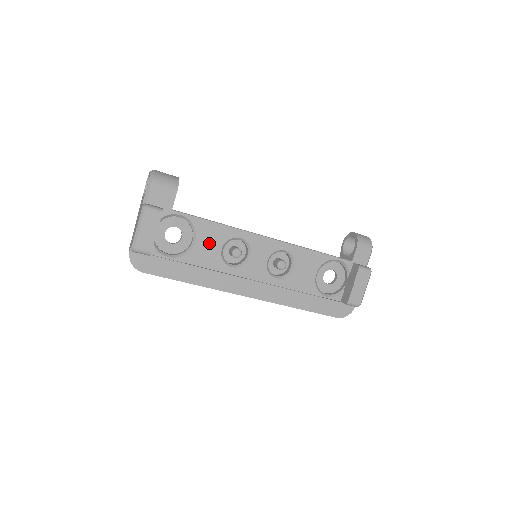
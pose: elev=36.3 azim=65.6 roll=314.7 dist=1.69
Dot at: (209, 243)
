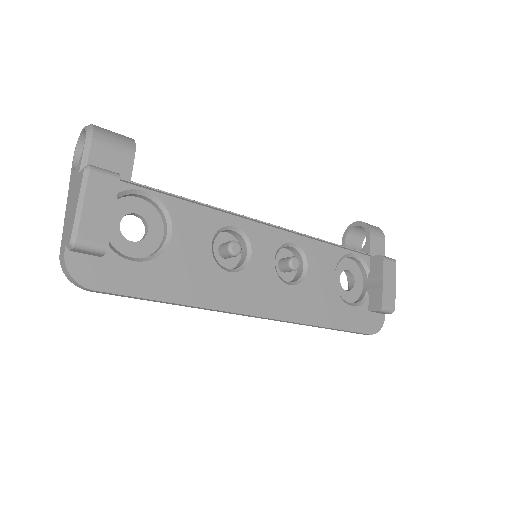
Dot at: (192, 235)
